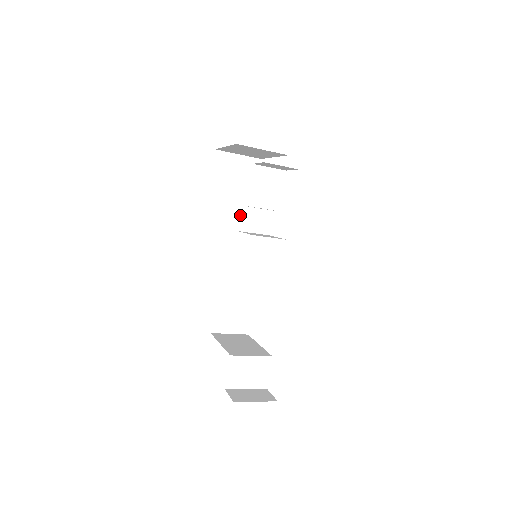
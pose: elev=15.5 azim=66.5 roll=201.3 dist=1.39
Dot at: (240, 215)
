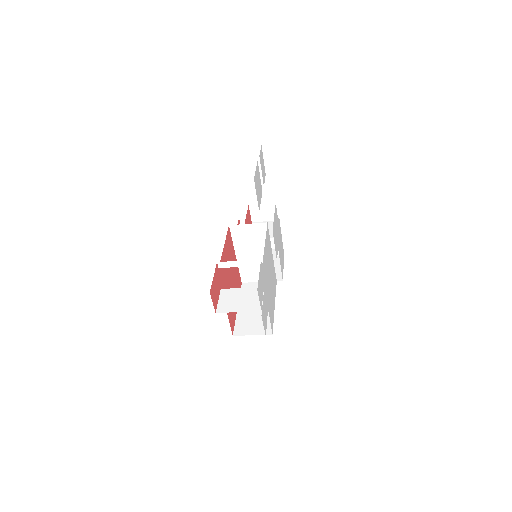
Dot at: occluded
